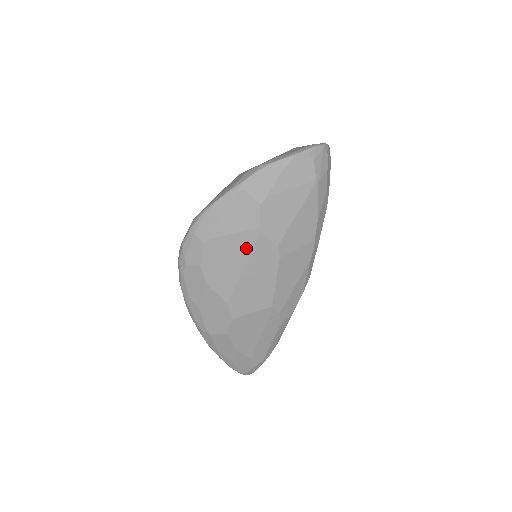
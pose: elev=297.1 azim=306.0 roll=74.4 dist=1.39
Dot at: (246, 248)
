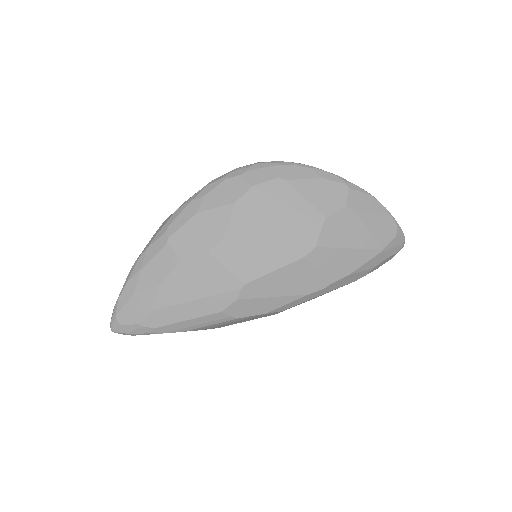
Dot at: (298, 218)
